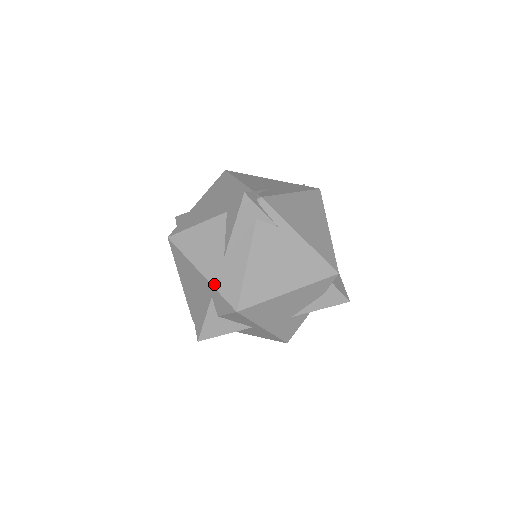
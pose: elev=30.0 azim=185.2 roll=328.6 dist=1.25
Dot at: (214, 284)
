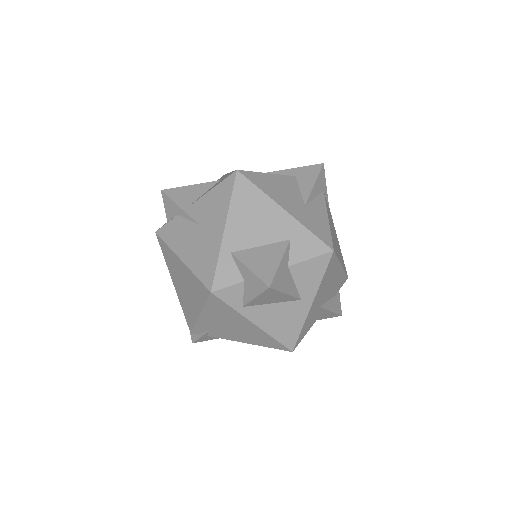
Dot at: (303, 223)
